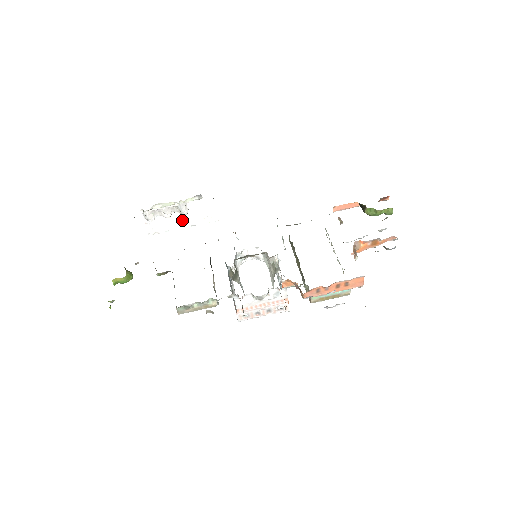
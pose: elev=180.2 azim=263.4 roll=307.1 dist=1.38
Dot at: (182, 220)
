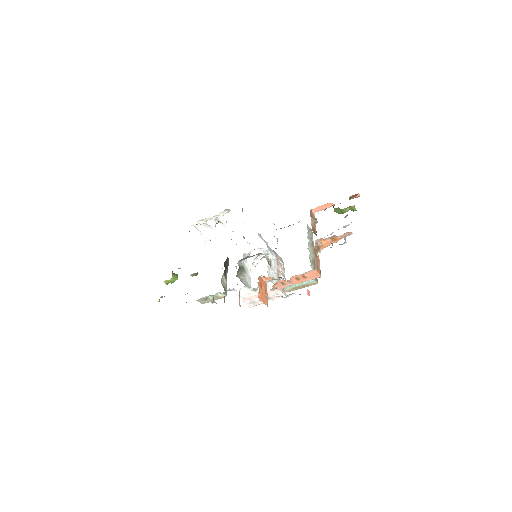
Dot at: (224, 228)
